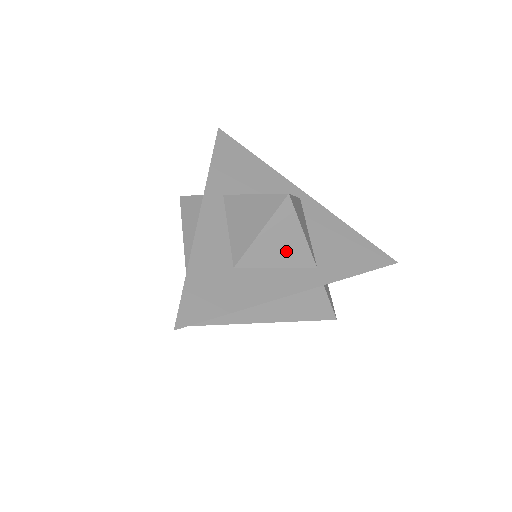
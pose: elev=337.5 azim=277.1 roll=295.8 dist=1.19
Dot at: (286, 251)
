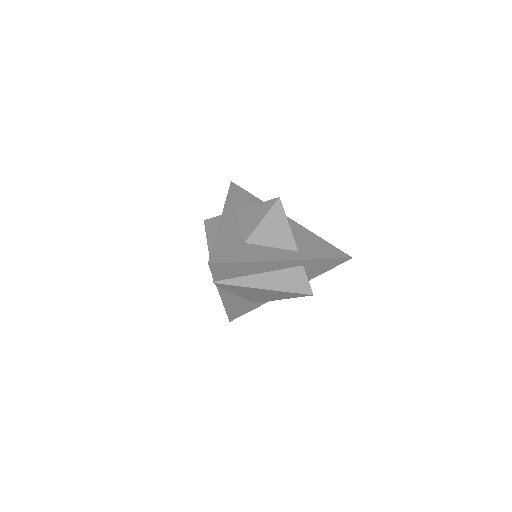
Dot at: (278, 236)
